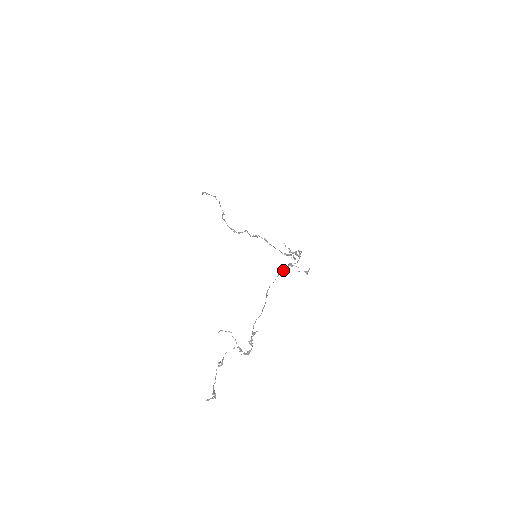
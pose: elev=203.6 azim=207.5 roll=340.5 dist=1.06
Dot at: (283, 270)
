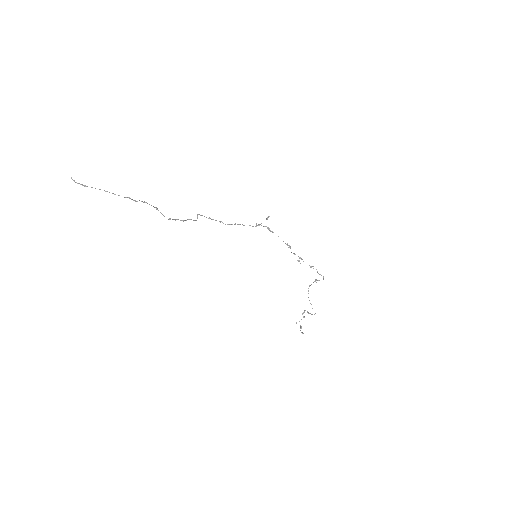
Dot at: occluded
